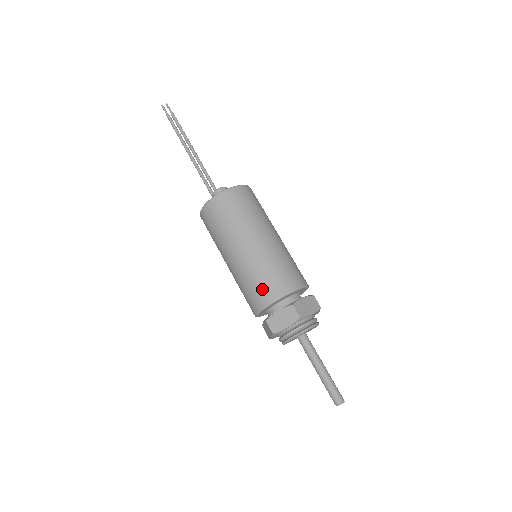
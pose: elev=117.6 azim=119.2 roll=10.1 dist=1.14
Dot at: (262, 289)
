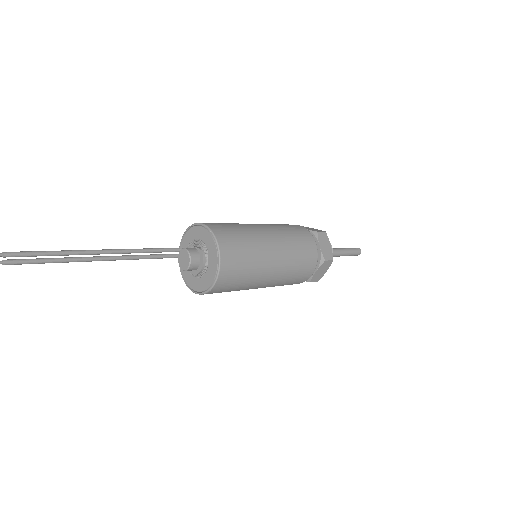
Dot at: (301, 278)
